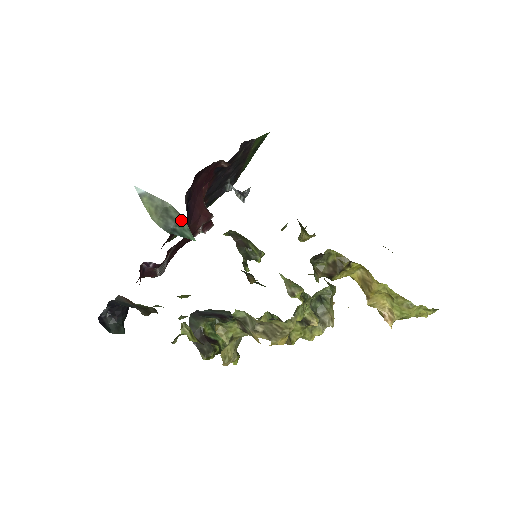
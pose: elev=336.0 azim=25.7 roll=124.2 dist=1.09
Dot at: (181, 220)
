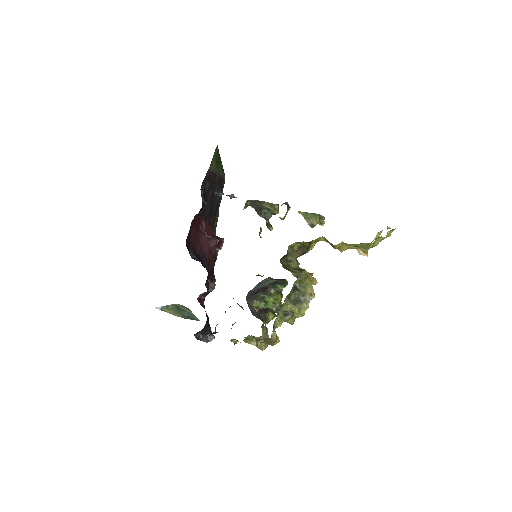
Dot at: (188, 310)
